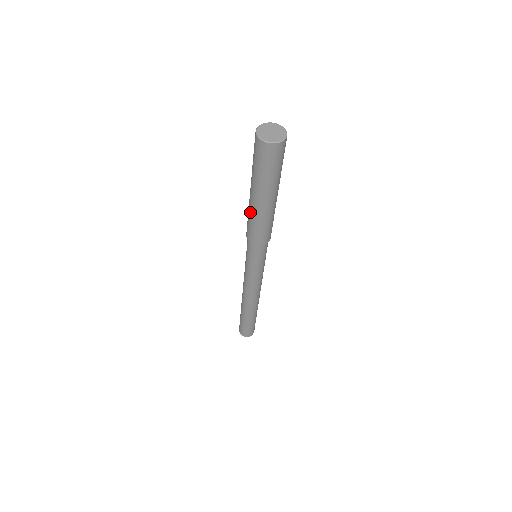
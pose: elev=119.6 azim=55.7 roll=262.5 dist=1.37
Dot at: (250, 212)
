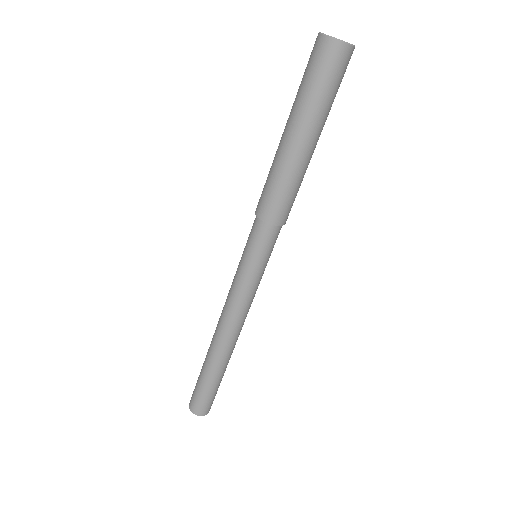
Dot at: (278, 167)
